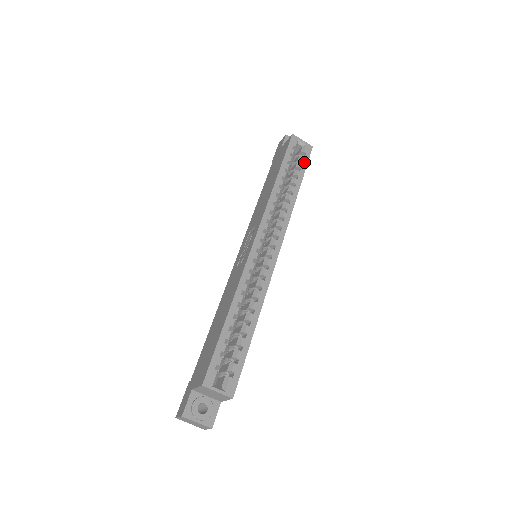
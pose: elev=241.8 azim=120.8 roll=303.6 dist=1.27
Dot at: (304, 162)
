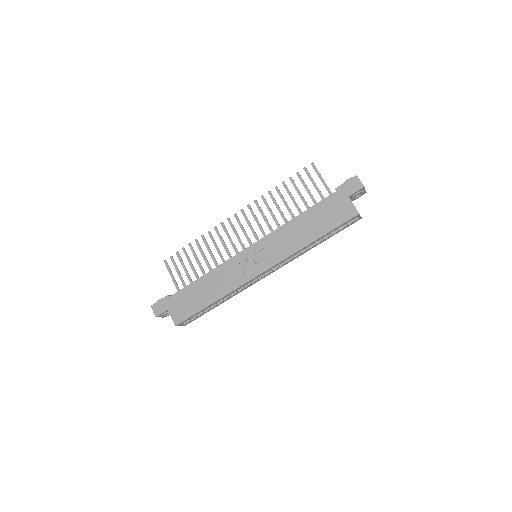
Dot at: (343, 229)
